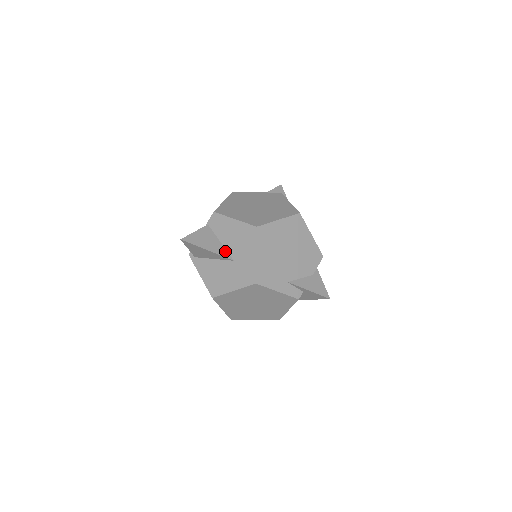
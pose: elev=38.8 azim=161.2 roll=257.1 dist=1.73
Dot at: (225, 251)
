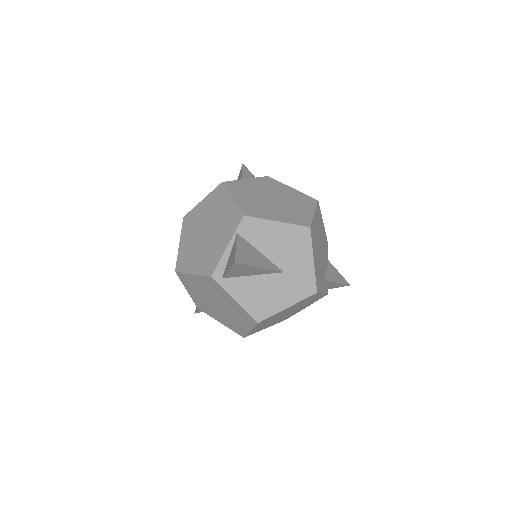
Dot at: (271, 263)
